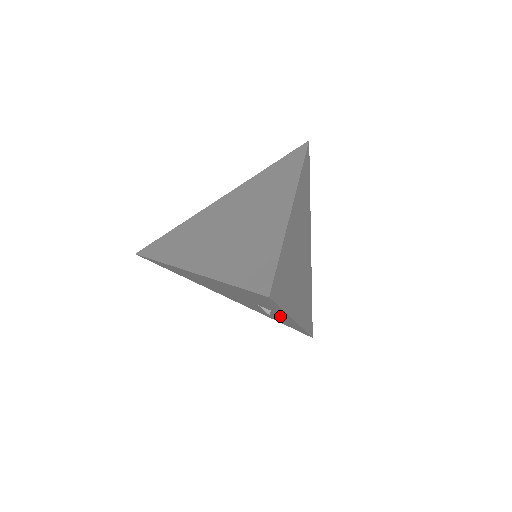
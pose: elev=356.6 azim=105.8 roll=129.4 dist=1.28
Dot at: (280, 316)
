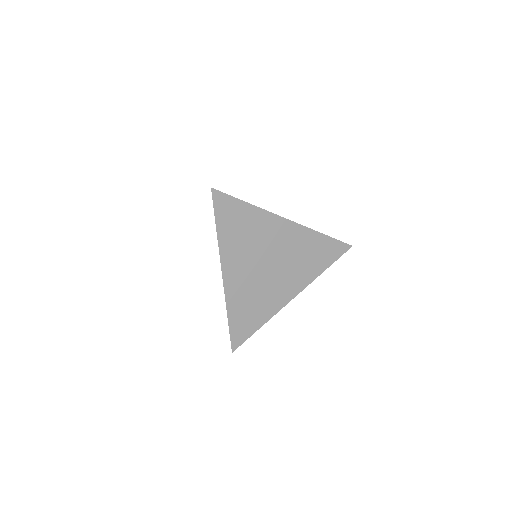
Dot at: occluded
